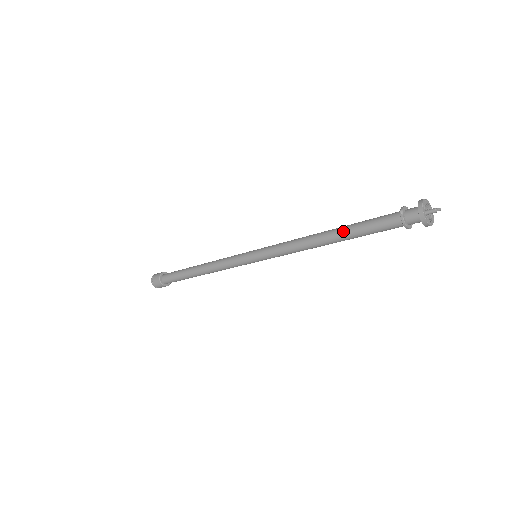
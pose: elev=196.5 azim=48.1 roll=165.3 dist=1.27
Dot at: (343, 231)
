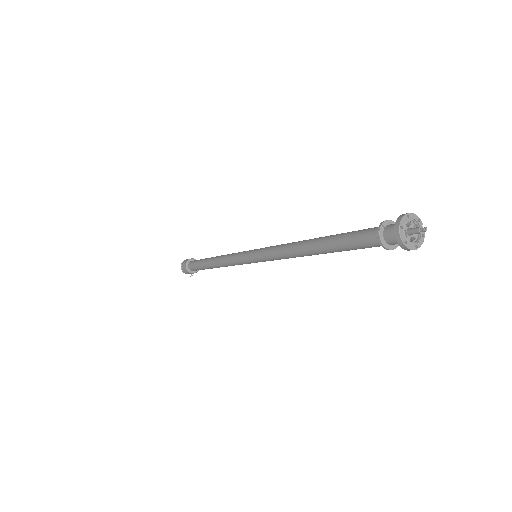
Dot at: (327, 236)
